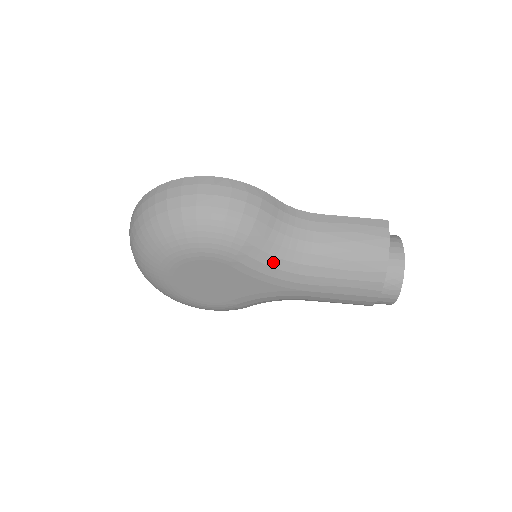
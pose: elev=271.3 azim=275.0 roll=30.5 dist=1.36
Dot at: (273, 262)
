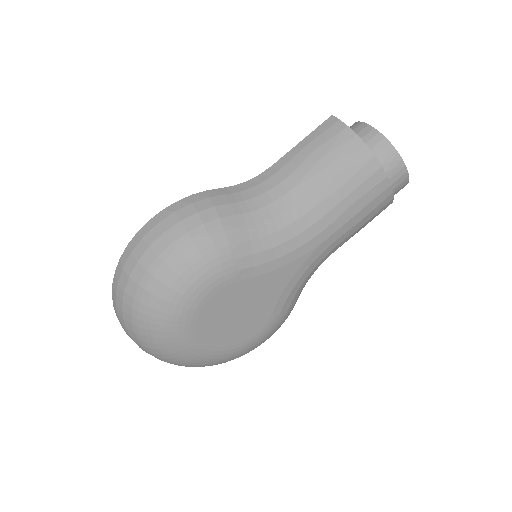
Dot at: (271, 242)
